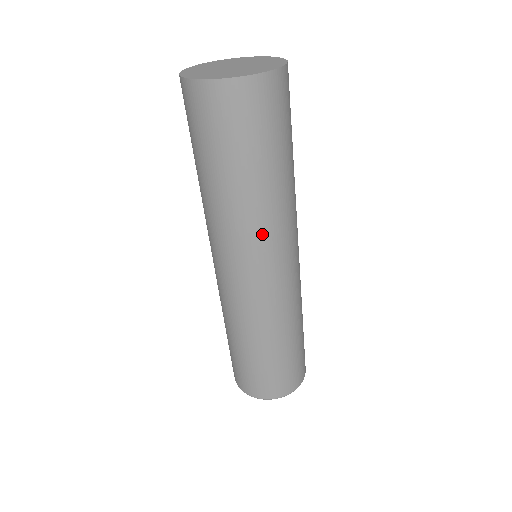
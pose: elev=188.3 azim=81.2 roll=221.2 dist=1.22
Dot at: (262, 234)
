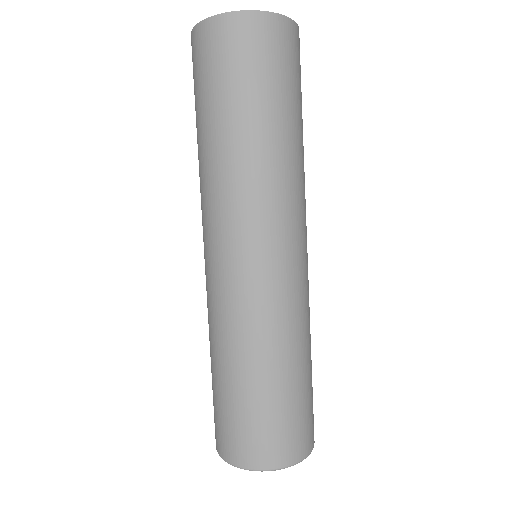
Dot at: (266, 196)
